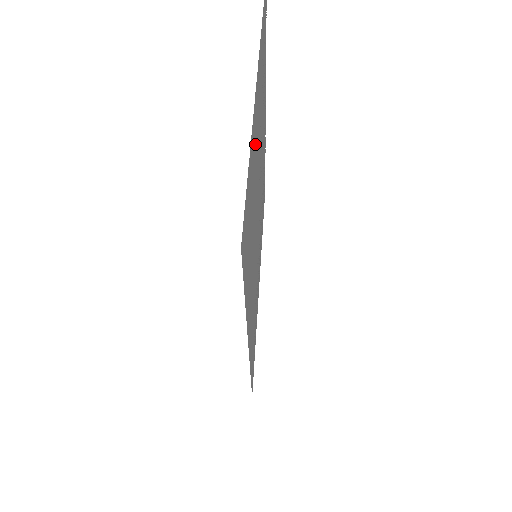
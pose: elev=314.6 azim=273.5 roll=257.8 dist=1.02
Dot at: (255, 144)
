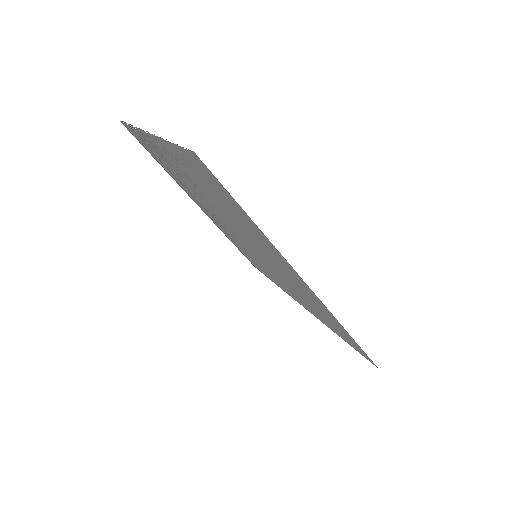
Dot at: (302, 288)
